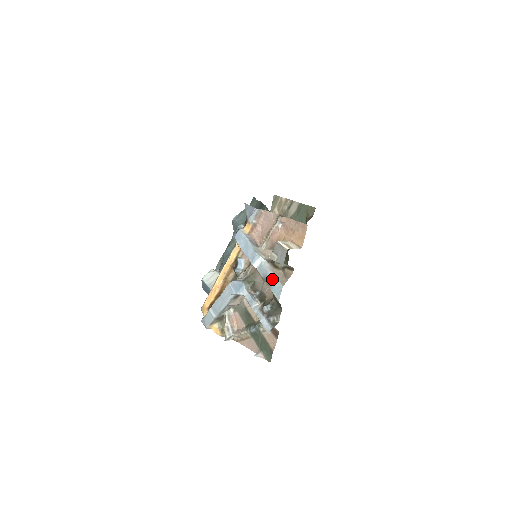
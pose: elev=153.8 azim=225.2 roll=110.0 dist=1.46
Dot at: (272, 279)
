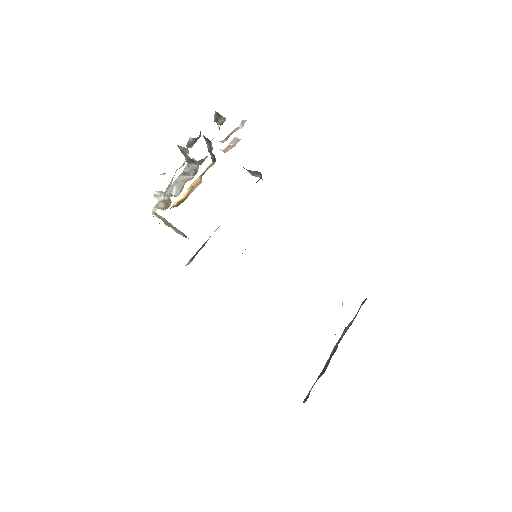
Dot at: occluded
